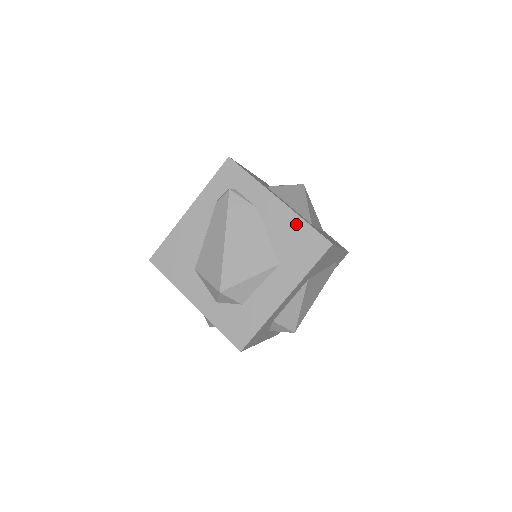
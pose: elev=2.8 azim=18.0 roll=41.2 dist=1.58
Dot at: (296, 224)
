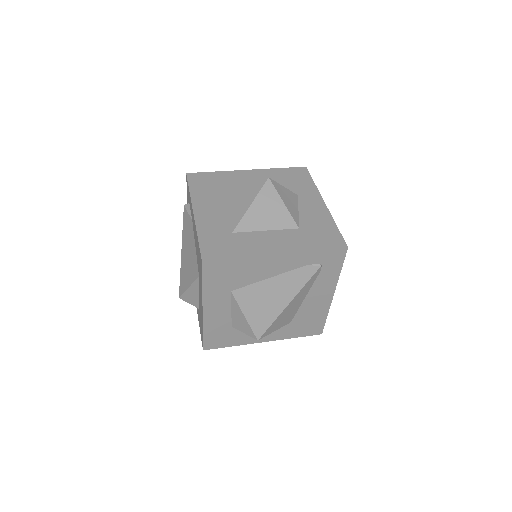
Dot at: (197, 239)
